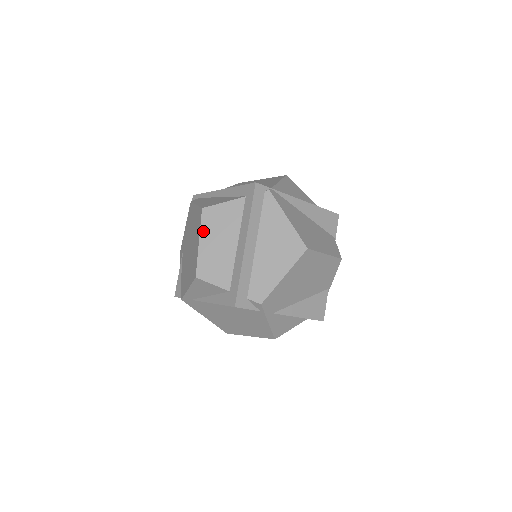
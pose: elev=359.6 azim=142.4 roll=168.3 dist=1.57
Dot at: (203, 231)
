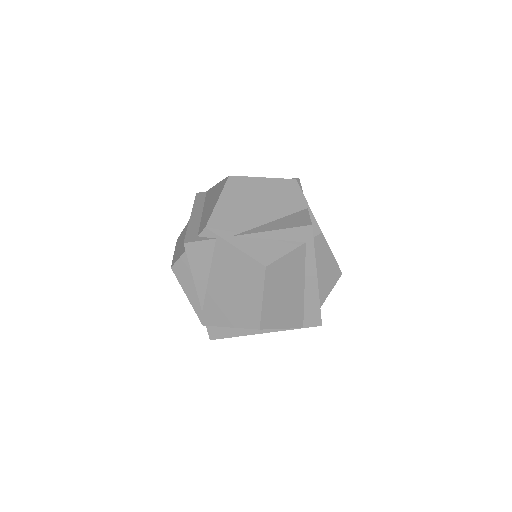
Dot at: (176, 246)
